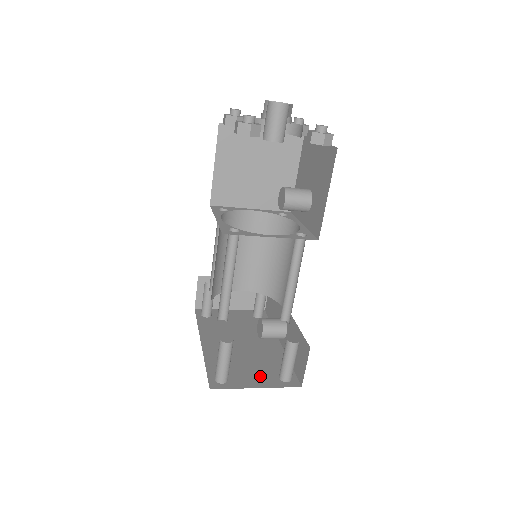
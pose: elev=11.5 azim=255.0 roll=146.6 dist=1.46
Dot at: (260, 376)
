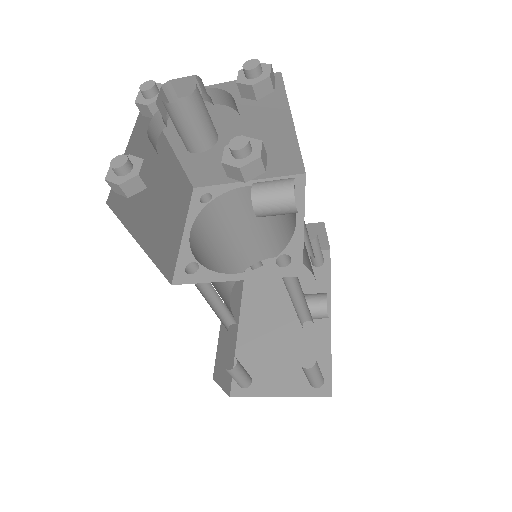
Dot at: (288, 377)
